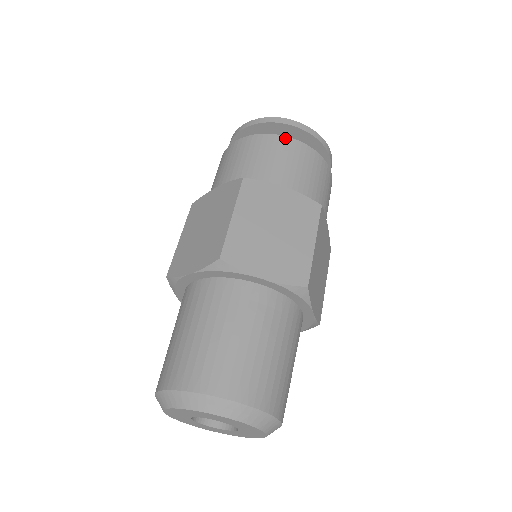
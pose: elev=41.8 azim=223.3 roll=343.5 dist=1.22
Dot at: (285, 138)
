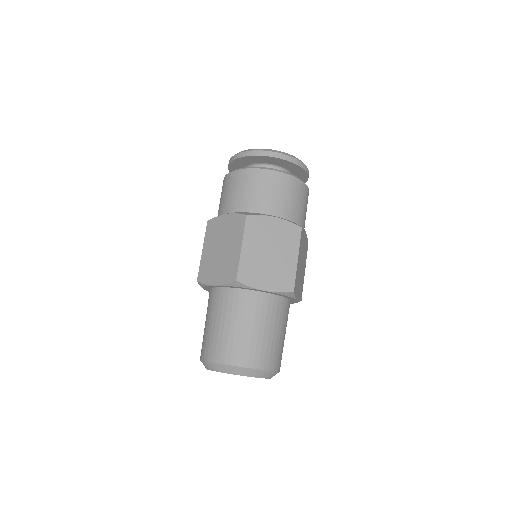
Dot at: (274, 172)
